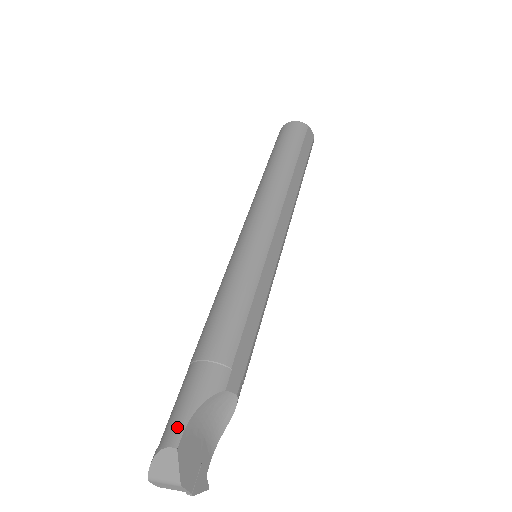
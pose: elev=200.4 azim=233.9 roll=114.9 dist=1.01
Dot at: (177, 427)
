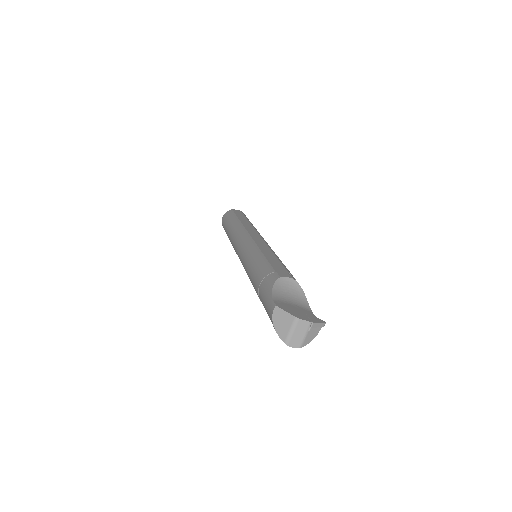
Dot at: (270, 305)
